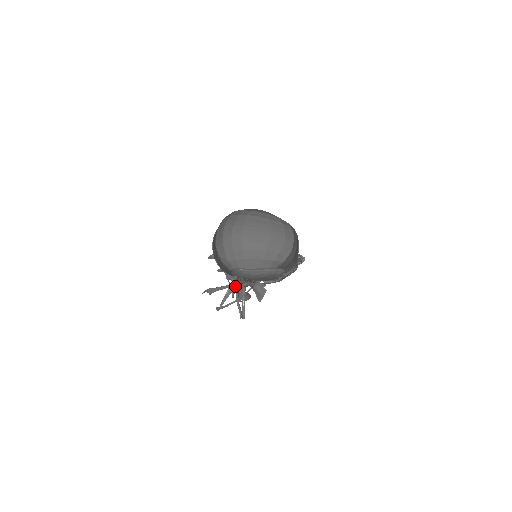
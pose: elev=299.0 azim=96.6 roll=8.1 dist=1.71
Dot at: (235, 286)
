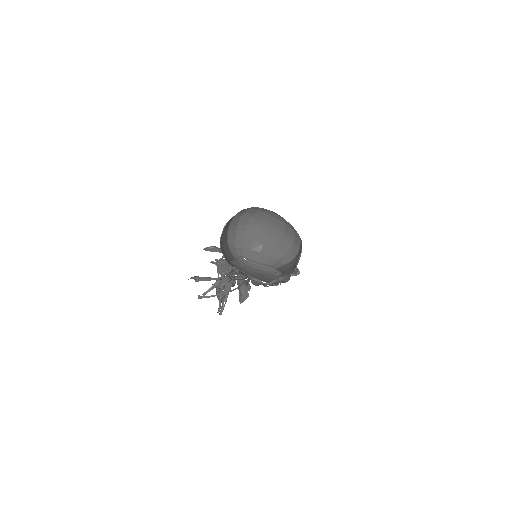
Dot at: (232, 274)
